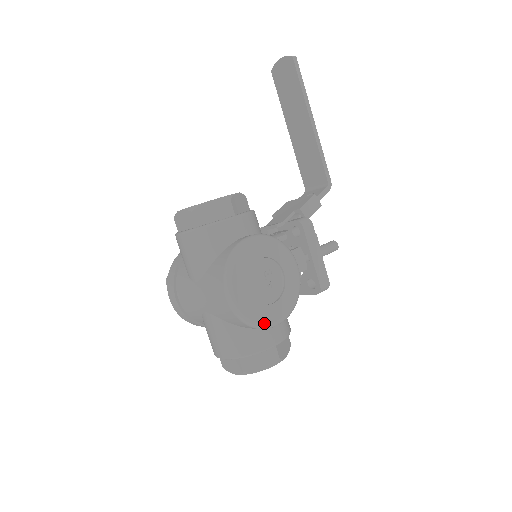
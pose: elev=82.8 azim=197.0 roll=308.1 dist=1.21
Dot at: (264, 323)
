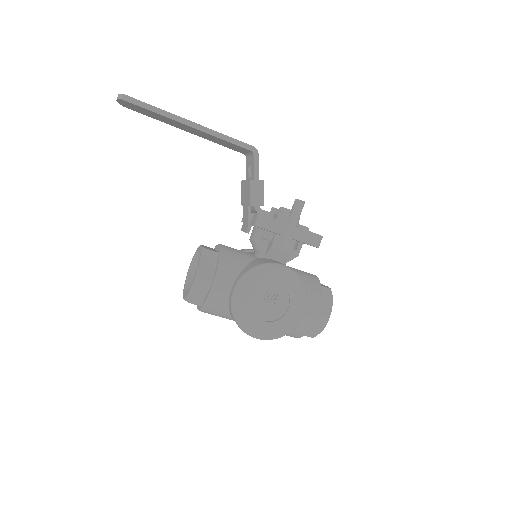
Dot at: (294, 325)
